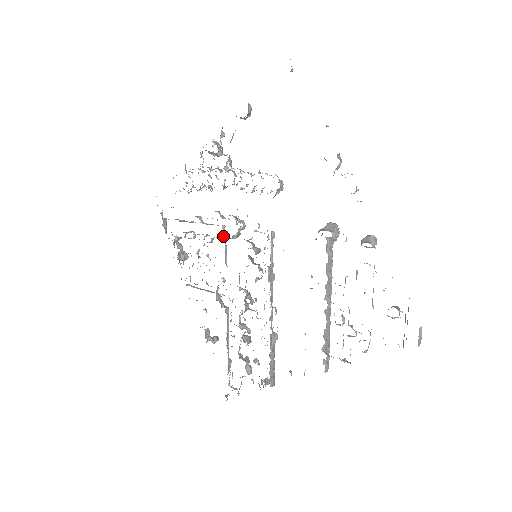
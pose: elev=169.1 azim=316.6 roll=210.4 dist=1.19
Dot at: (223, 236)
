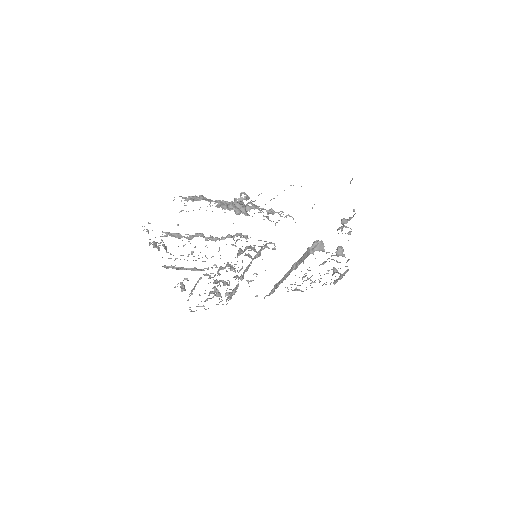
Dot at: occluded
